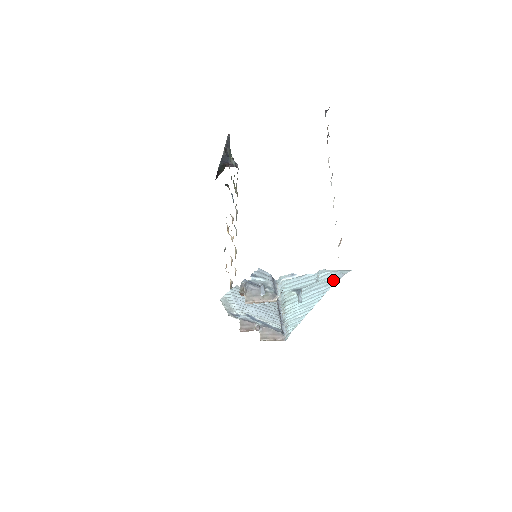
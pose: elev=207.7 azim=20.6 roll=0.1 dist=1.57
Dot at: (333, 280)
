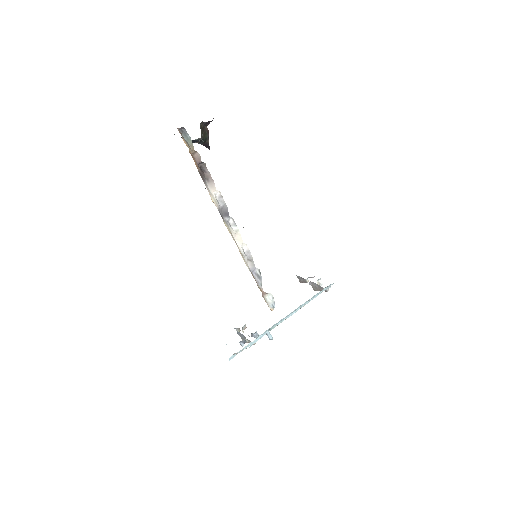
Dot at: occluded
